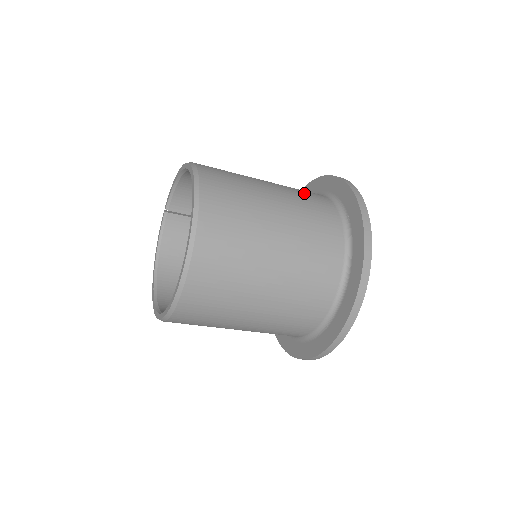
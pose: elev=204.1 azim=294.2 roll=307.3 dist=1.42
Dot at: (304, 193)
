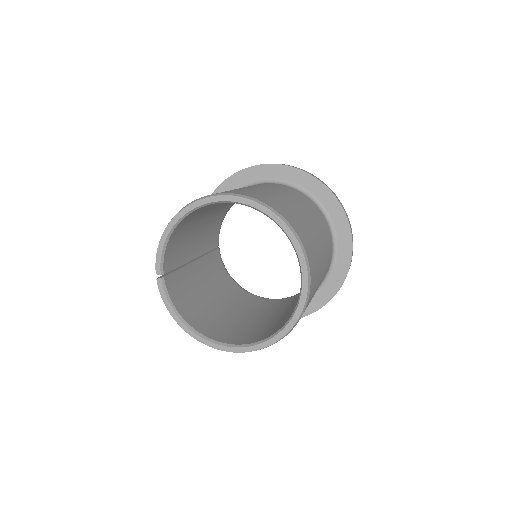
Dot at: occluded
